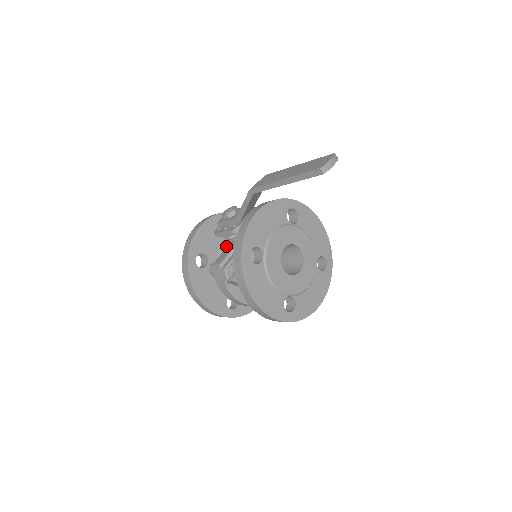
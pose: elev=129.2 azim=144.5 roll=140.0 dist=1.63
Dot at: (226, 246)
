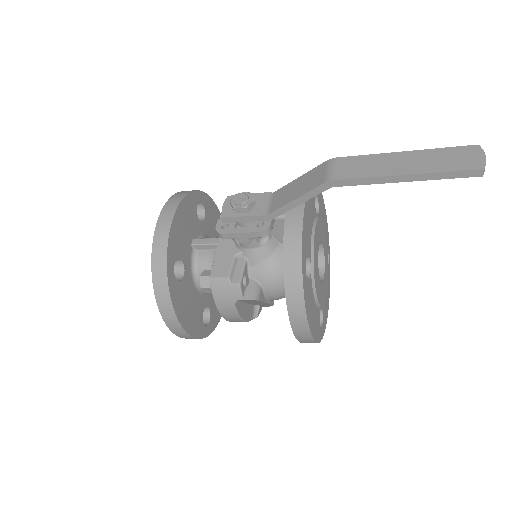
Dot at: (207, 244)
